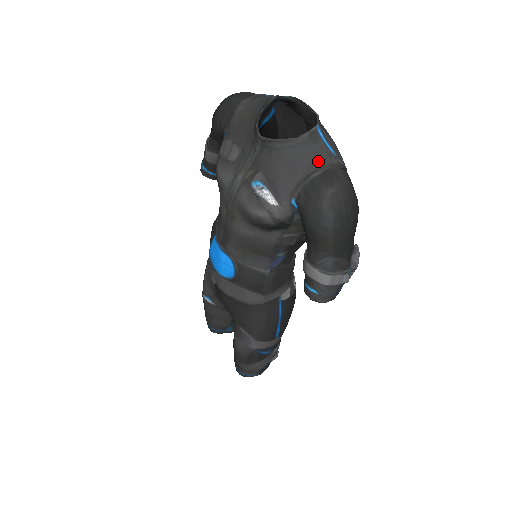
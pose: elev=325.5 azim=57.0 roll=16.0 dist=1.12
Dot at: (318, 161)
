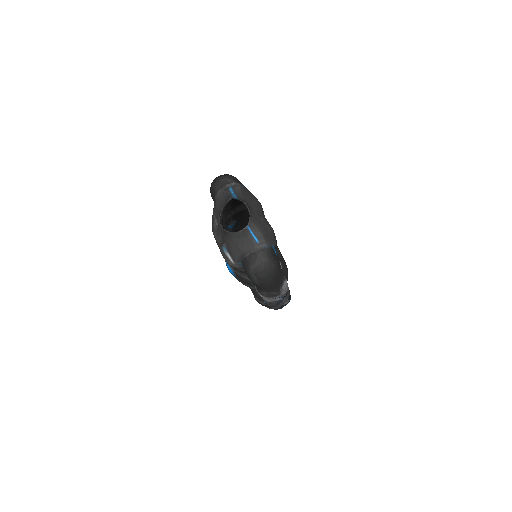
Dot at: (249, 247)
